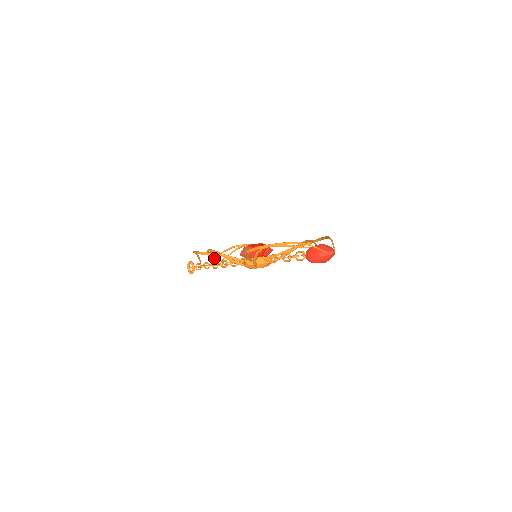
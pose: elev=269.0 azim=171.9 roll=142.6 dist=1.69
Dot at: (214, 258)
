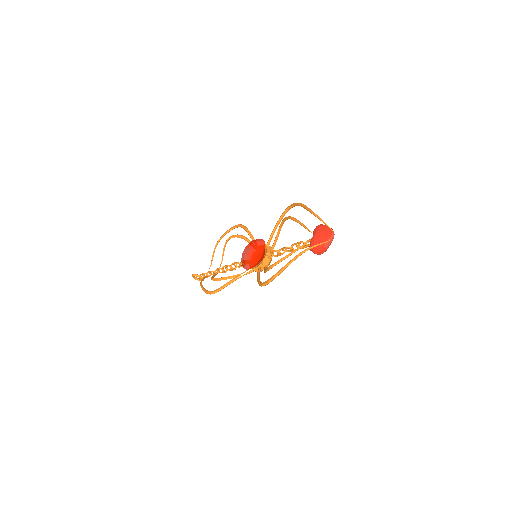
Dot at: (211, 262)
